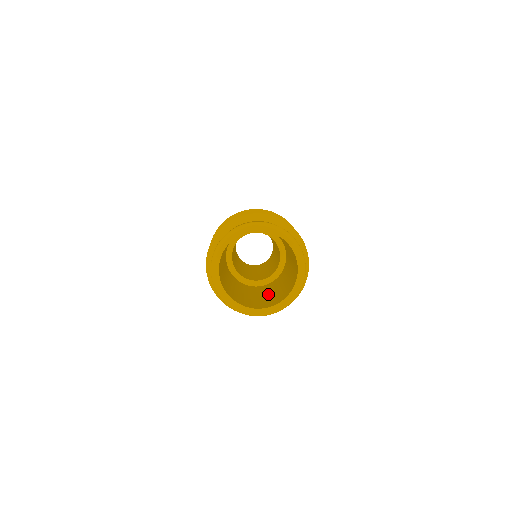
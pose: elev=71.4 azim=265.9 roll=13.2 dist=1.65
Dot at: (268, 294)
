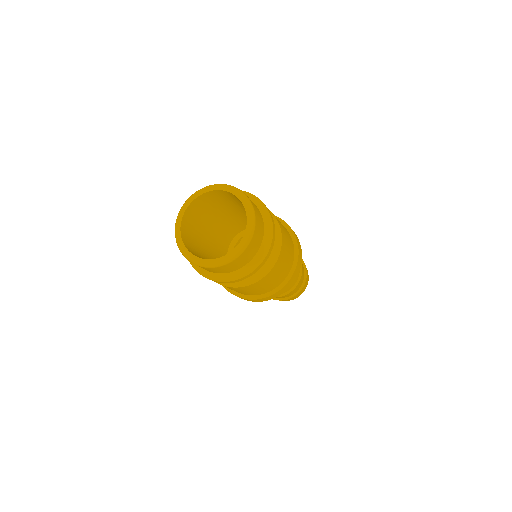
Dot at: occluded
